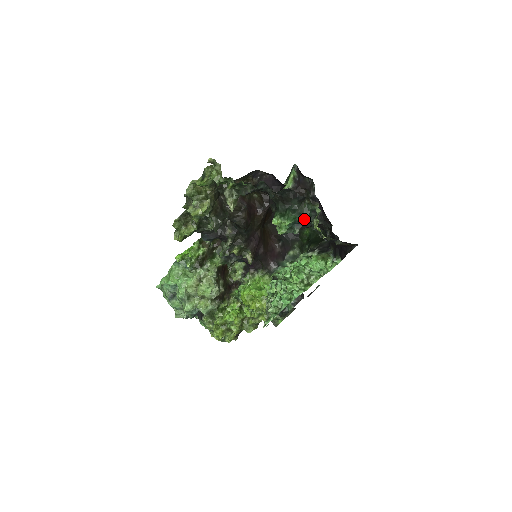
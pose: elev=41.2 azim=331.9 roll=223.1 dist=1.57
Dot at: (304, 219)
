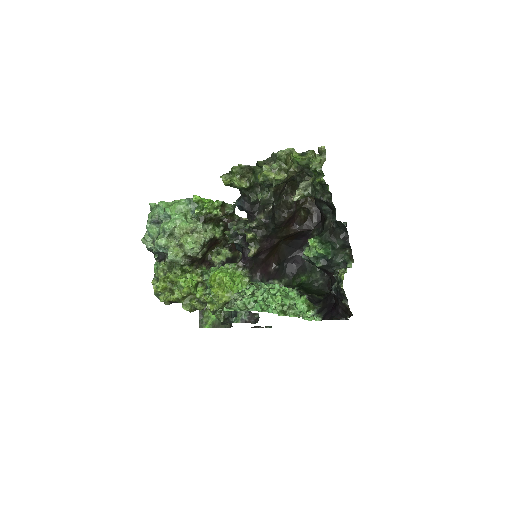
Dot at: (333, 261)
